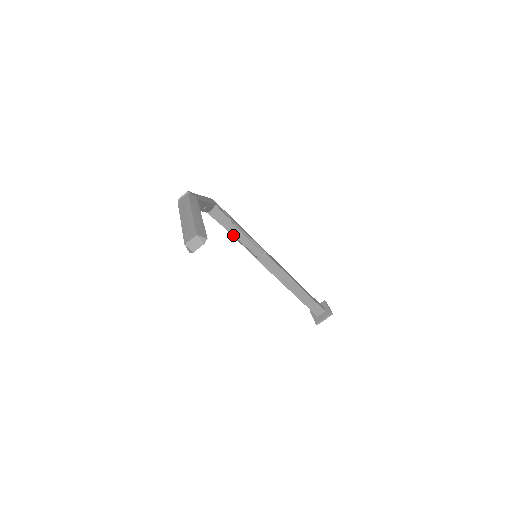
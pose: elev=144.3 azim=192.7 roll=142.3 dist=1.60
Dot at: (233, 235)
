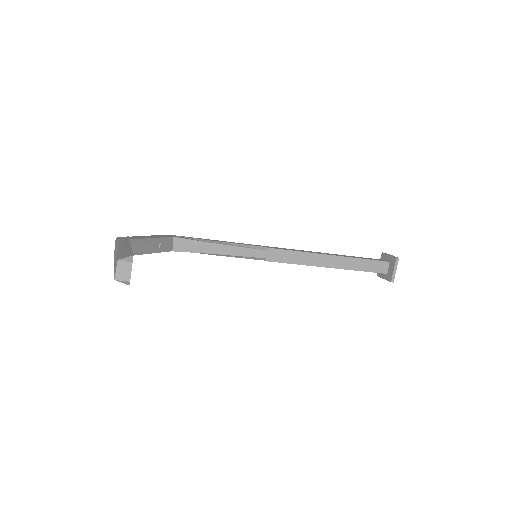
Dot at: (218, 254)
